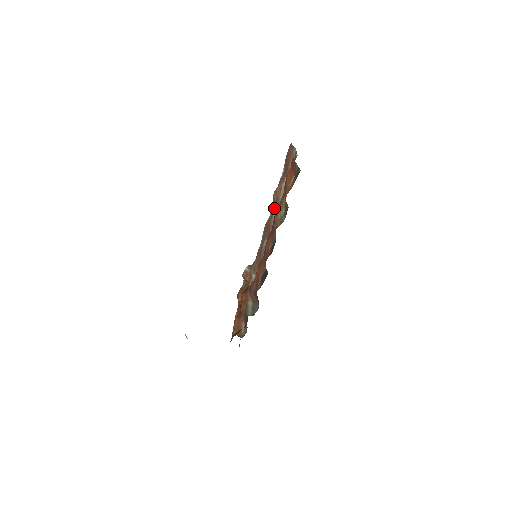
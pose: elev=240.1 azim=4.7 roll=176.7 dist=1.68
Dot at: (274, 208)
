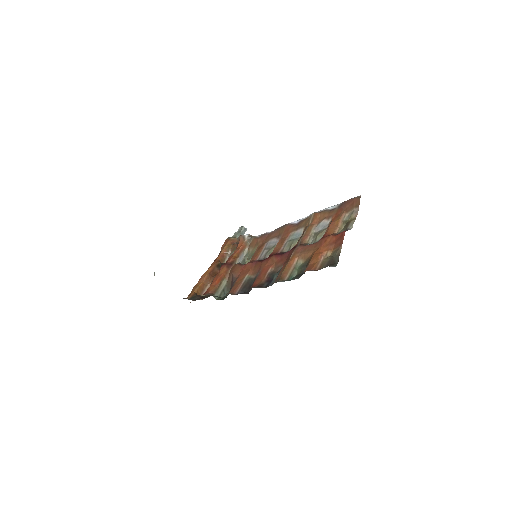
Dot at: (303, 227)
